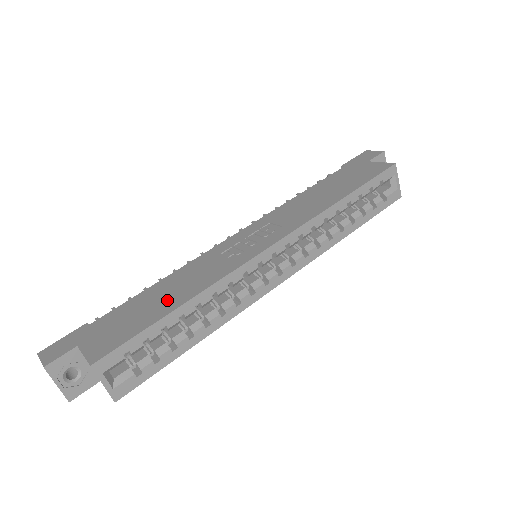
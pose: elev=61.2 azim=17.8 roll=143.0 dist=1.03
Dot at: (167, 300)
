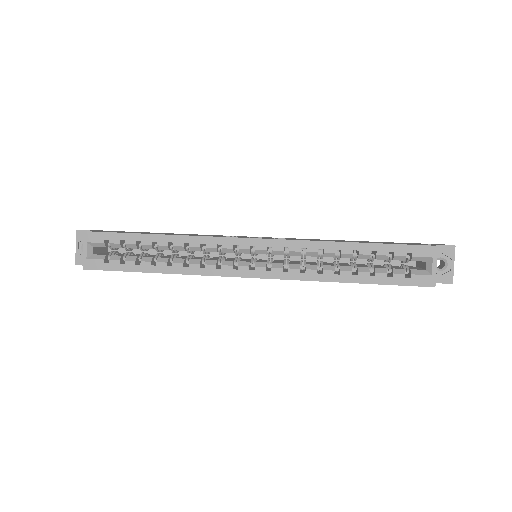
Dot at: occluded
